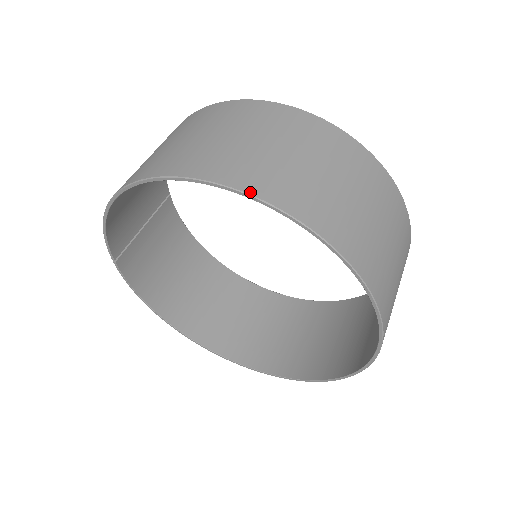
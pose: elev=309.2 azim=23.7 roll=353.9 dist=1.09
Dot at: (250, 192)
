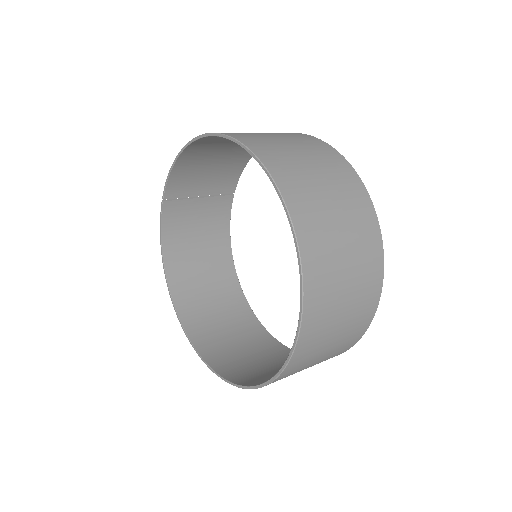
Dot at: (267, 166)
